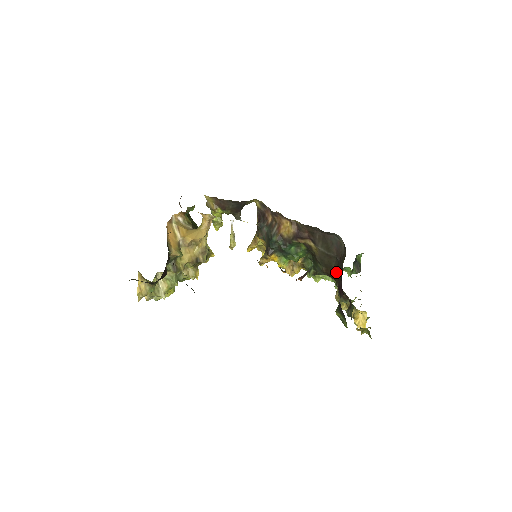
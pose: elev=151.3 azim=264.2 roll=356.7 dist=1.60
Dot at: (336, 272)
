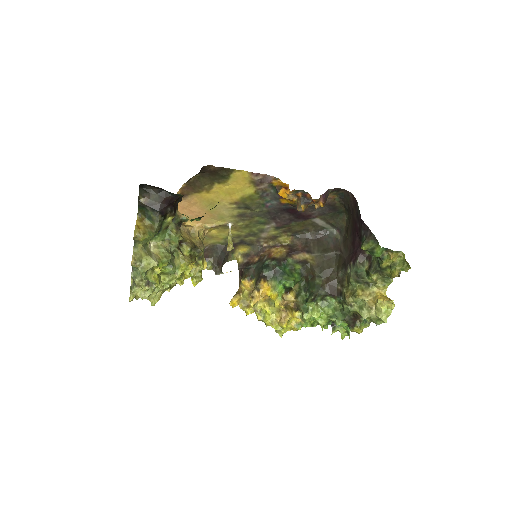
Dot at: (339, 270)
